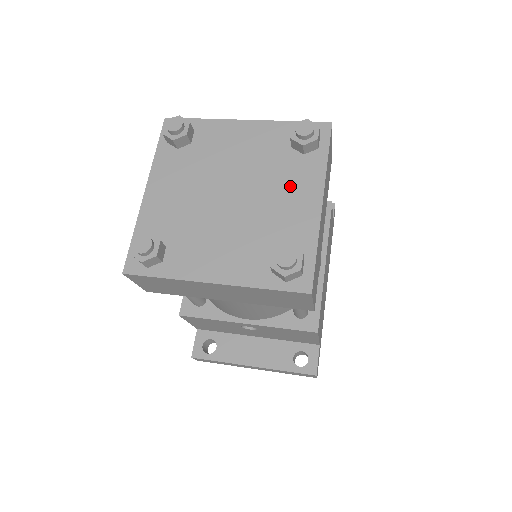
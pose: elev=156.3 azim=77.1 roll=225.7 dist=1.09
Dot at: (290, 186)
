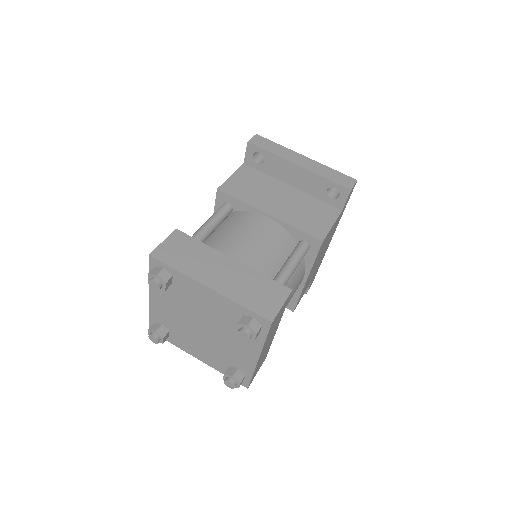
Dot at: (239, 342)
